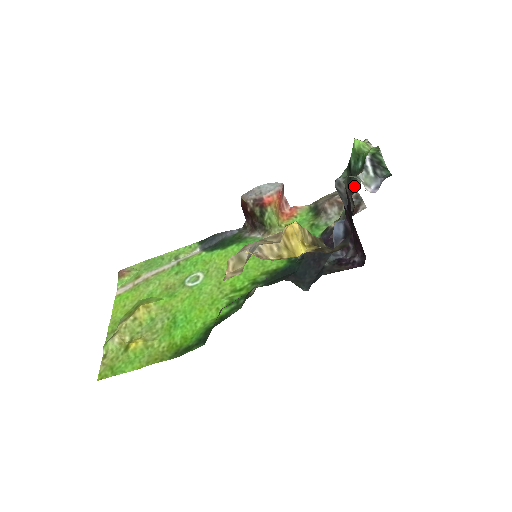
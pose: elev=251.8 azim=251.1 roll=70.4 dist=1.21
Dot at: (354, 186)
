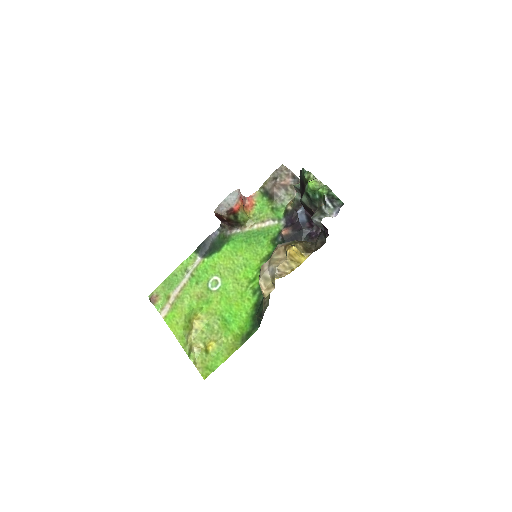
Dot at: (316, 207)
